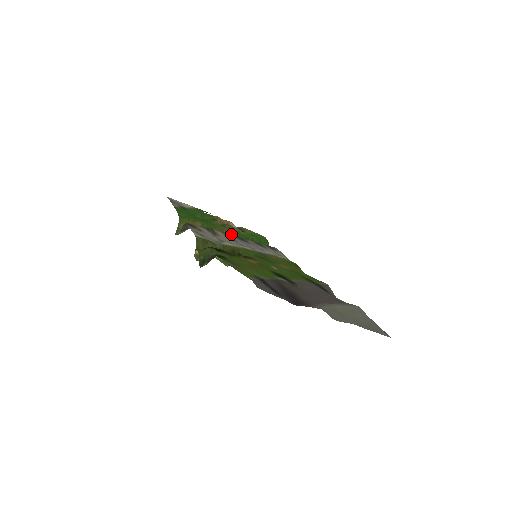
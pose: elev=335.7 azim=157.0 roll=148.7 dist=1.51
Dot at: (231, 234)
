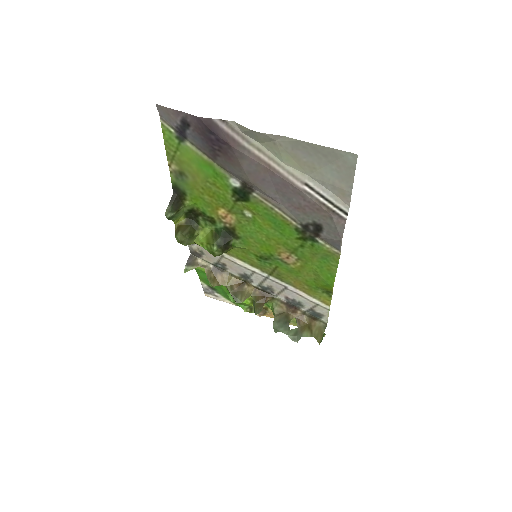
Dot at: occluded
